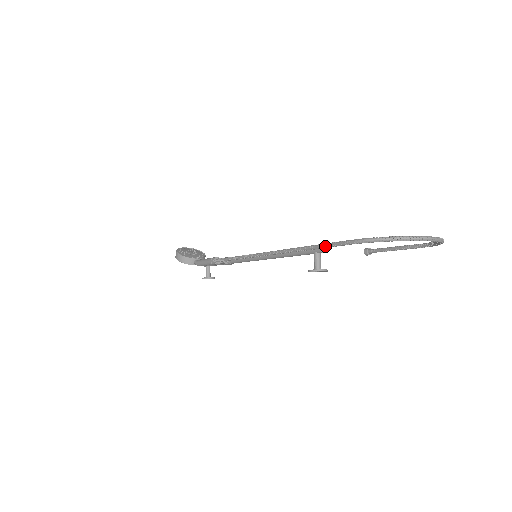
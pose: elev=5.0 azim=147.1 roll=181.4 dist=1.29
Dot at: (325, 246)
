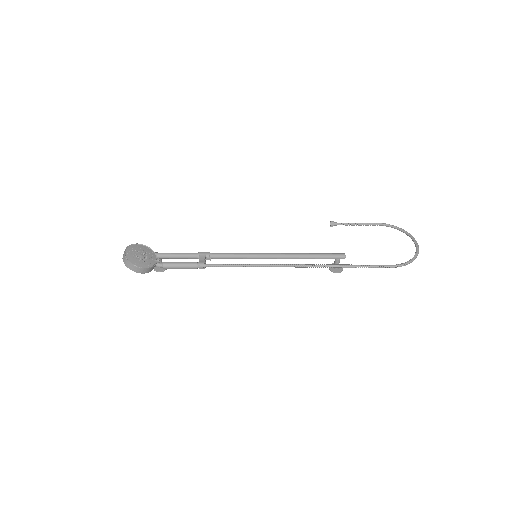
Dot at: occluded
